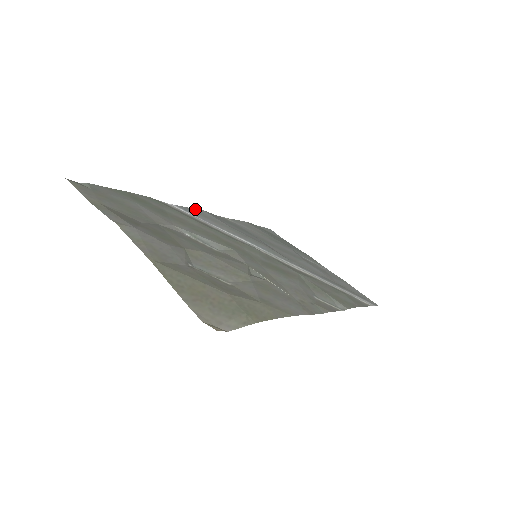
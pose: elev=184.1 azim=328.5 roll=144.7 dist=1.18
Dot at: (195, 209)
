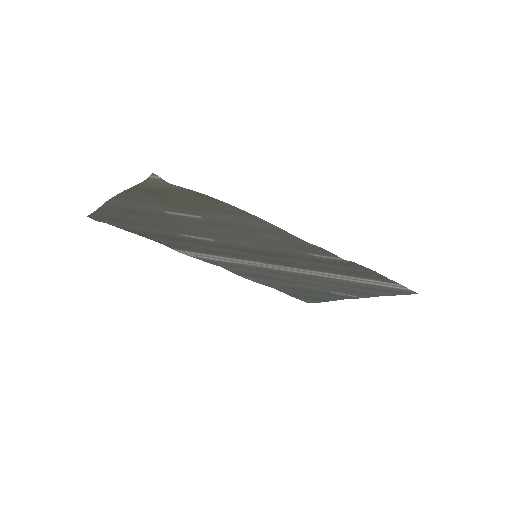
Dot at: (211, 263)
